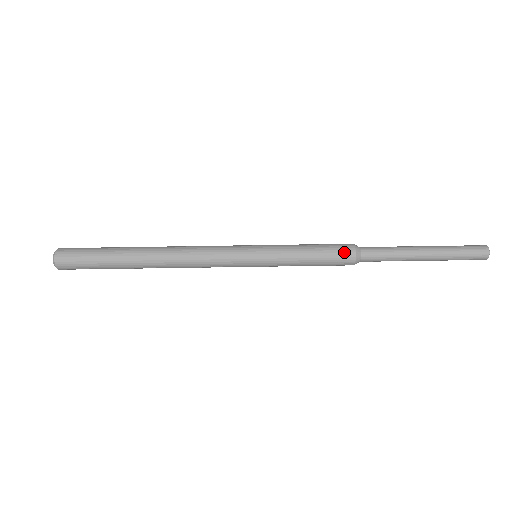
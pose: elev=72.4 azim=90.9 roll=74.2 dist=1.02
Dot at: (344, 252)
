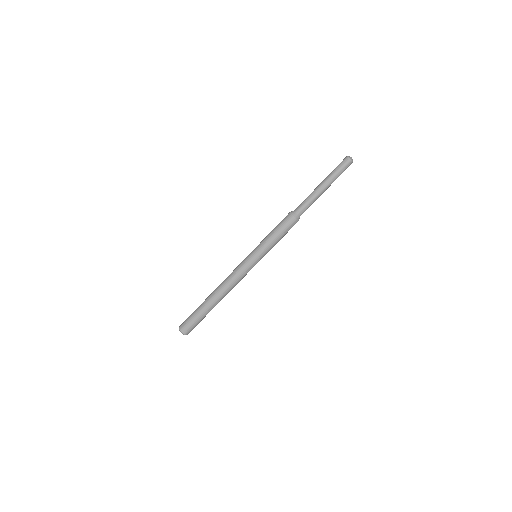
Dot at: (289, 221)
